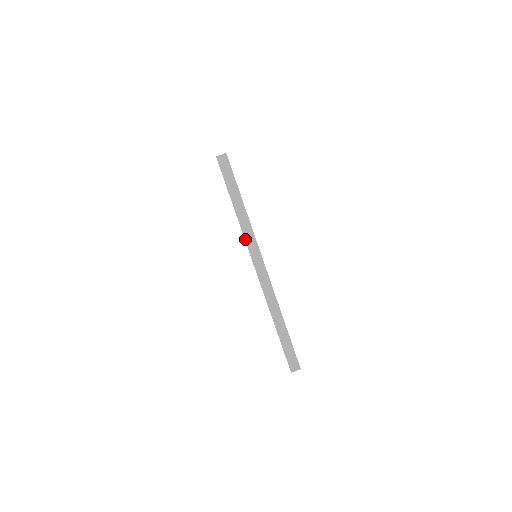
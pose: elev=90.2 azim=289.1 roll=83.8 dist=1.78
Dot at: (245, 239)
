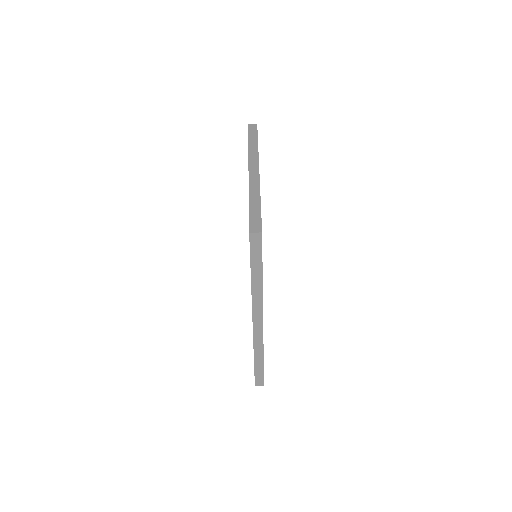
Dot at: (252, 303)
